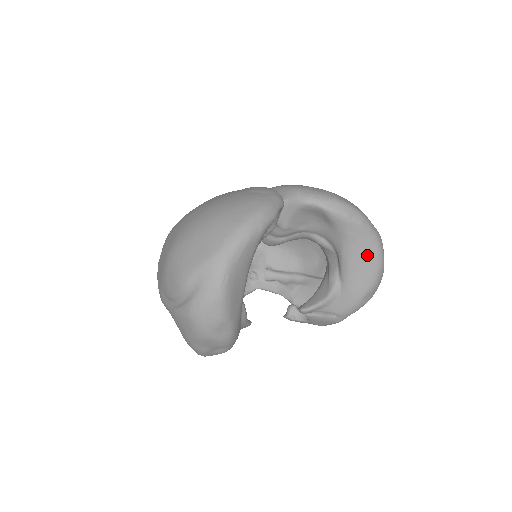
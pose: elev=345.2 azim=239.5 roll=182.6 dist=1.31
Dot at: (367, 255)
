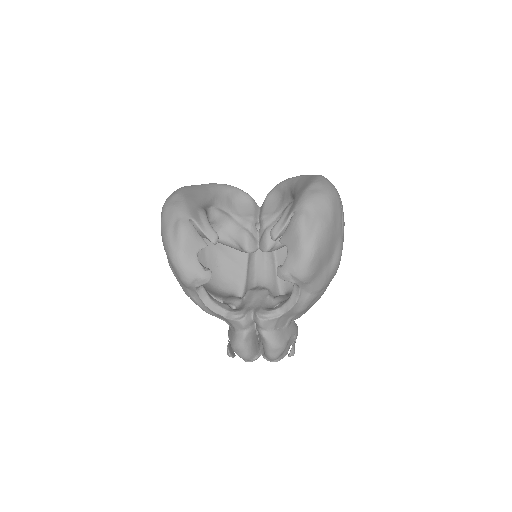
Dot at: (307, 179)
